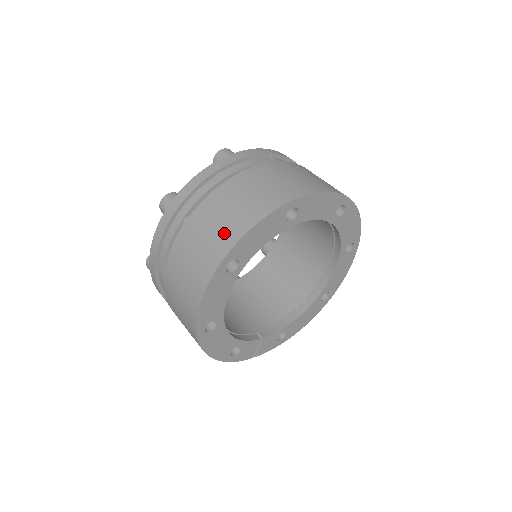
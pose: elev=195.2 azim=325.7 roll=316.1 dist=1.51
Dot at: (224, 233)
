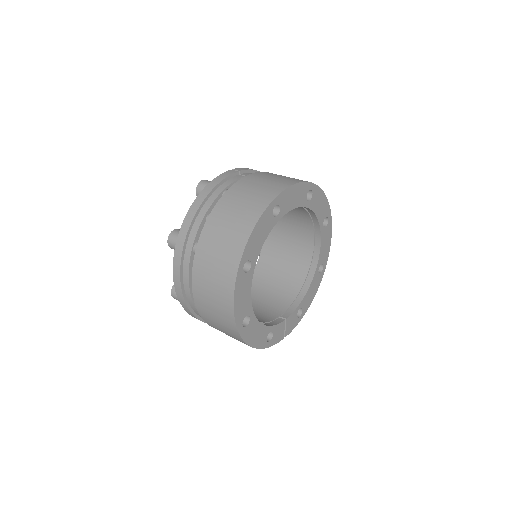
Dot at: (232, 244)
